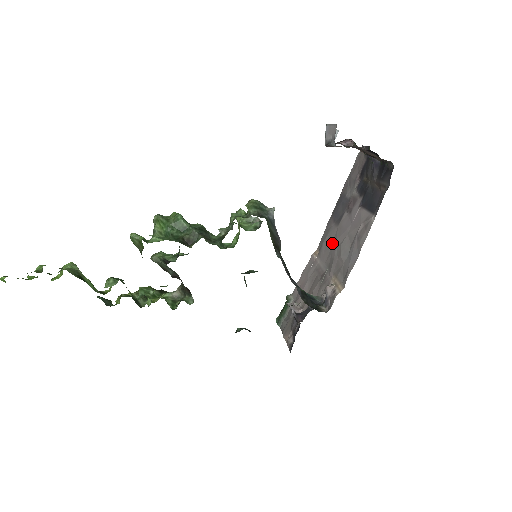
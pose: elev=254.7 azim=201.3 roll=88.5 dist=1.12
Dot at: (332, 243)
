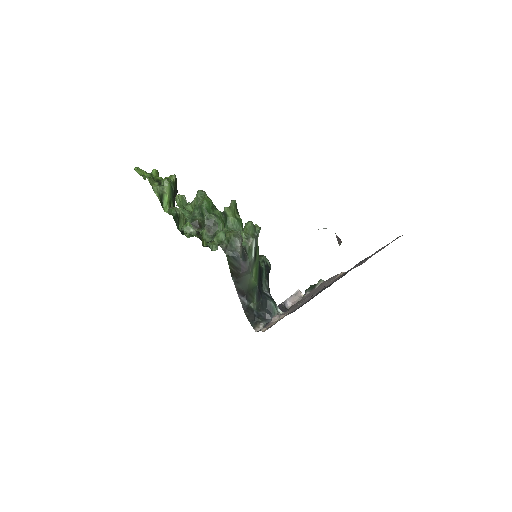
Dot at: occluded
